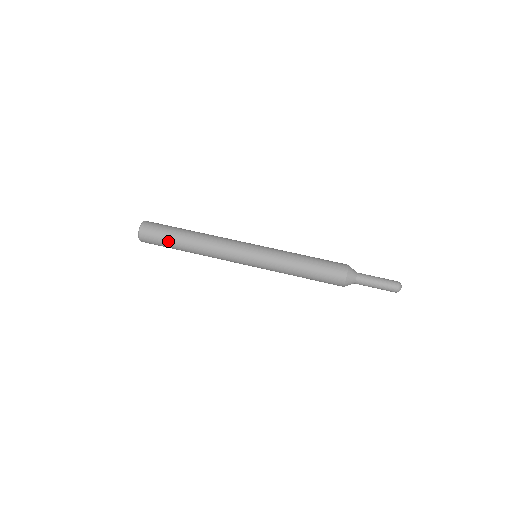
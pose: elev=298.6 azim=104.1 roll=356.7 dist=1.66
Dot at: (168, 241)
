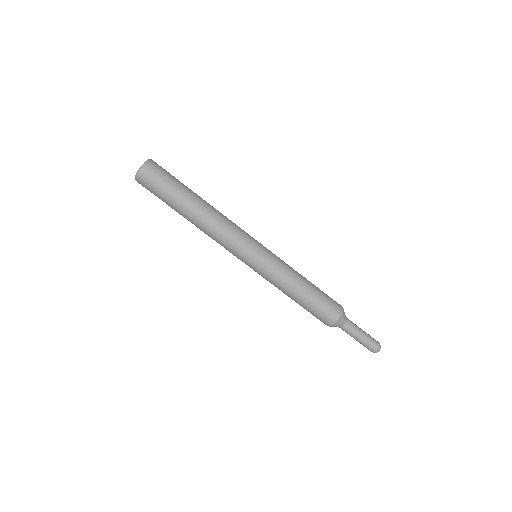
Dot at: (169, 197)
